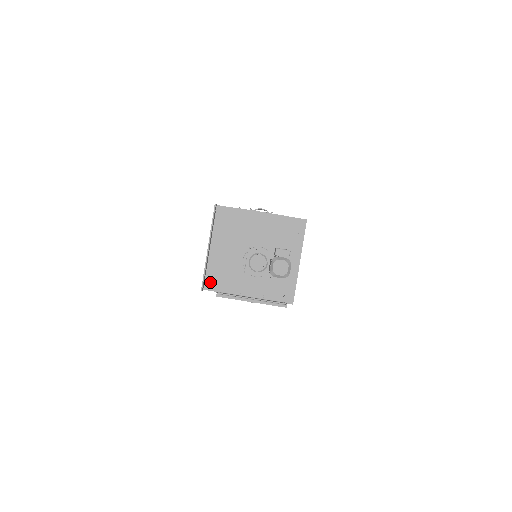
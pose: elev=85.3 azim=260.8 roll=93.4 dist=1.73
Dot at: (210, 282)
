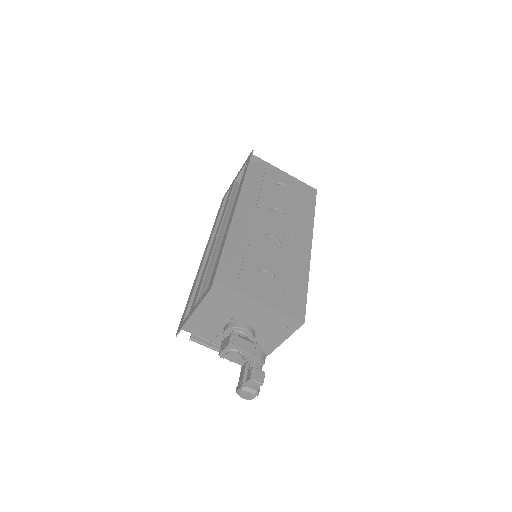
Dot at: (188, 326)
